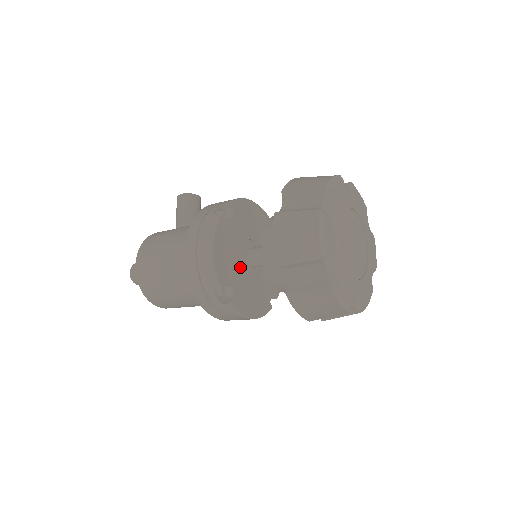
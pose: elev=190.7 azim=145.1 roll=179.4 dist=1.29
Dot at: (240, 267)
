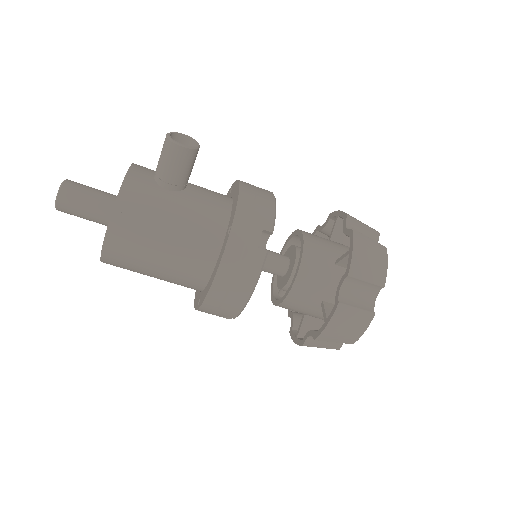
Dot at: occluded
